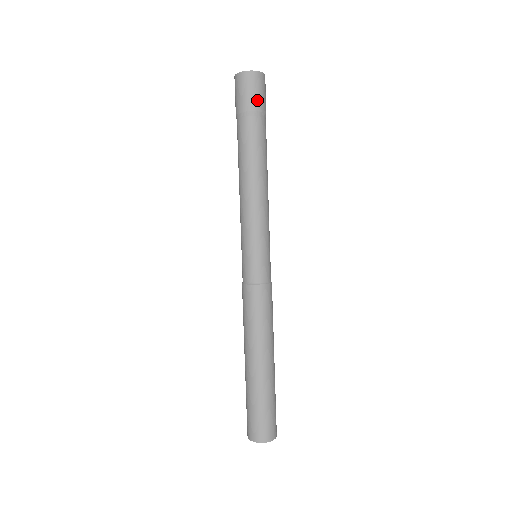
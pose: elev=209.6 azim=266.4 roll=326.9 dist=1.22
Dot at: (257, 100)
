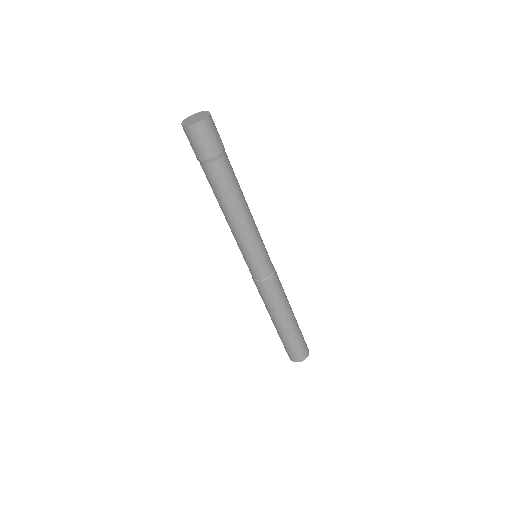
Dot at: (210, 148)
